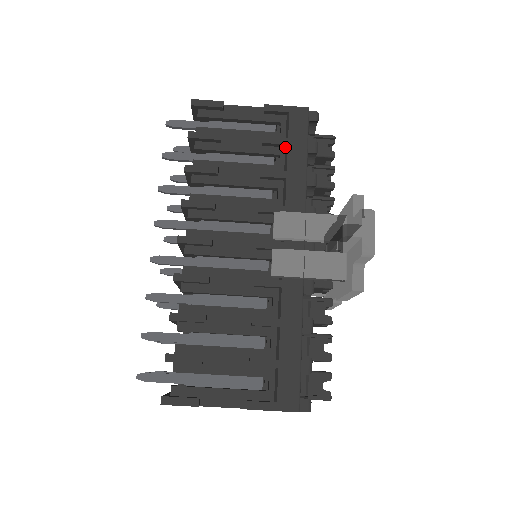
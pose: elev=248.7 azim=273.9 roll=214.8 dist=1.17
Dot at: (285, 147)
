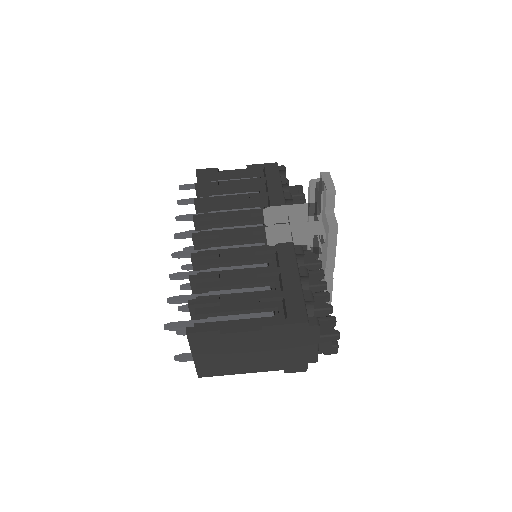
Dot at: (265, 183)
